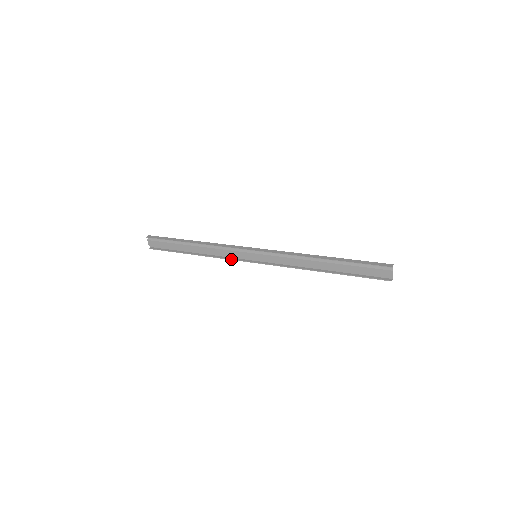
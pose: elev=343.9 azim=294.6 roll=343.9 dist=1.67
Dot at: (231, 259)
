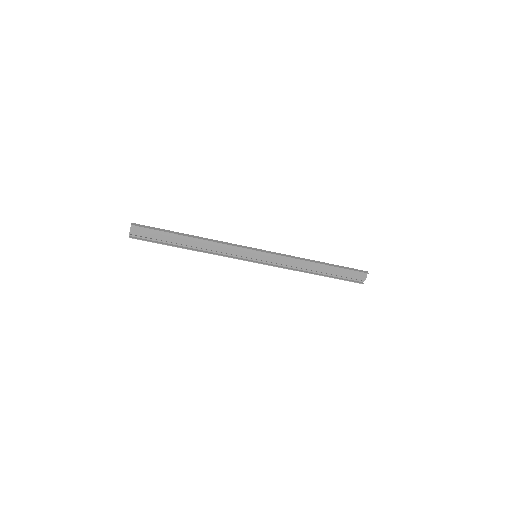
Dot at: (229, 257)
